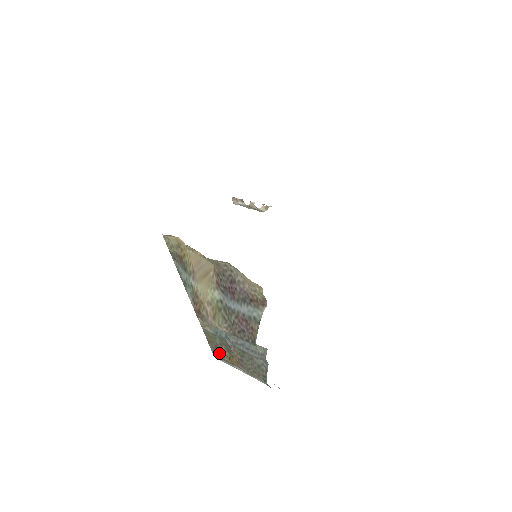
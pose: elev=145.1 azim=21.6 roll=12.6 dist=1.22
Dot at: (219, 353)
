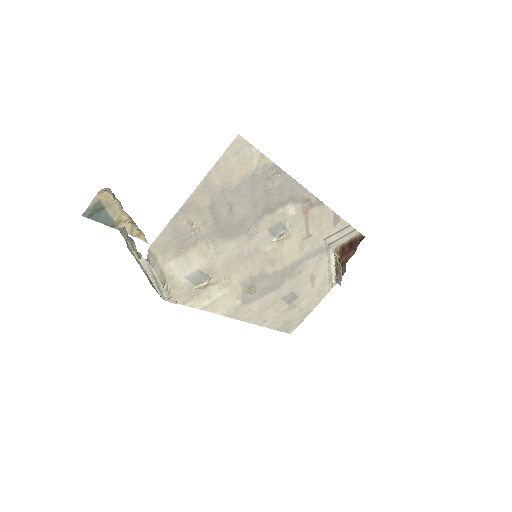
Dot at: occluded
